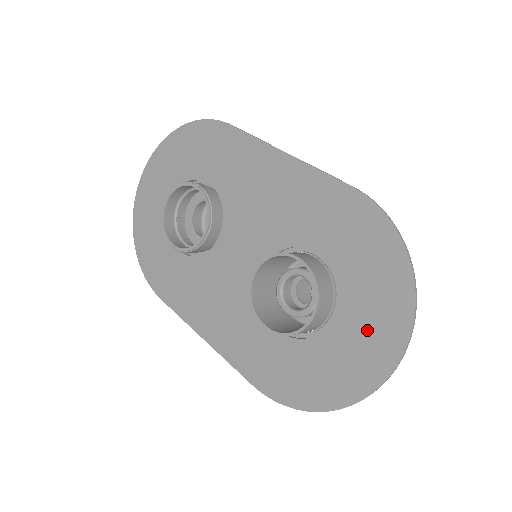
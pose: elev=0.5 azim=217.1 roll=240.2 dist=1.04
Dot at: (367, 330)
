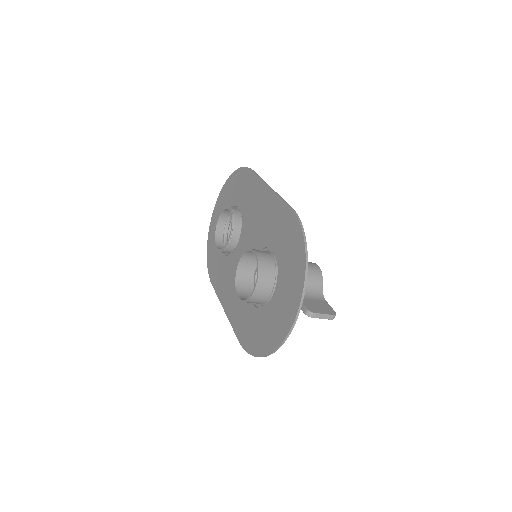
Dot at: (285, 301)
